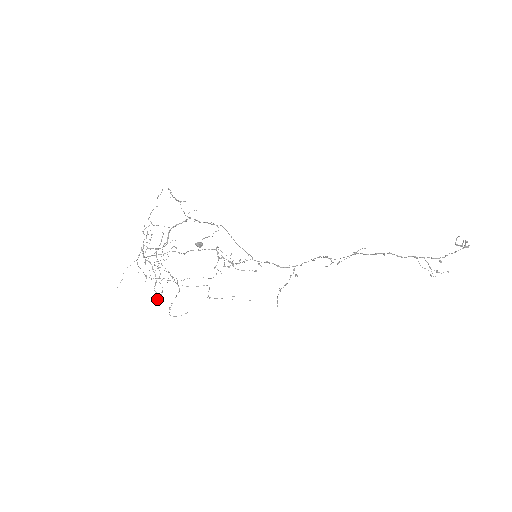
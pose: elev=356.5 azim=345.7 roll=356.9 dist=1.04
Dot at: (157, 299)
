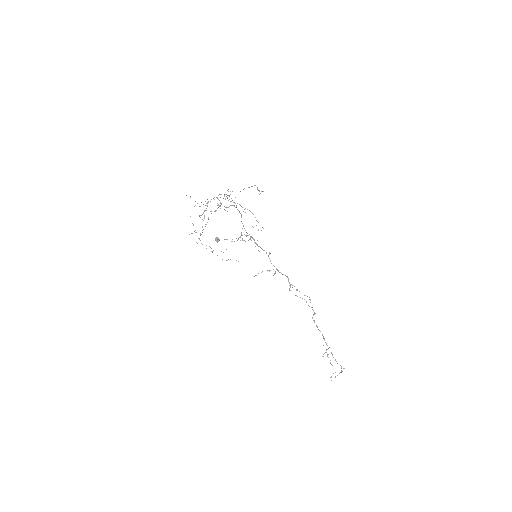
Dot at: (210, 211)
